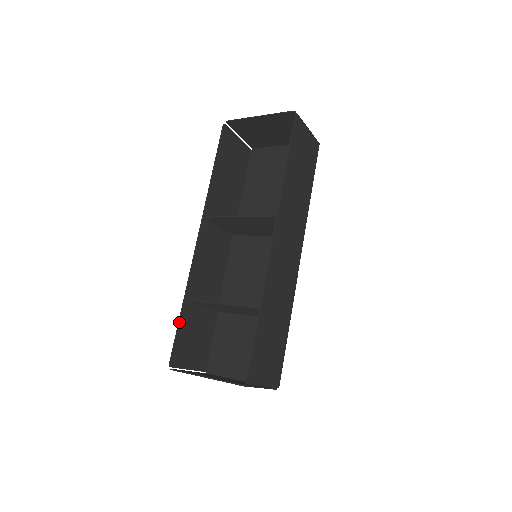
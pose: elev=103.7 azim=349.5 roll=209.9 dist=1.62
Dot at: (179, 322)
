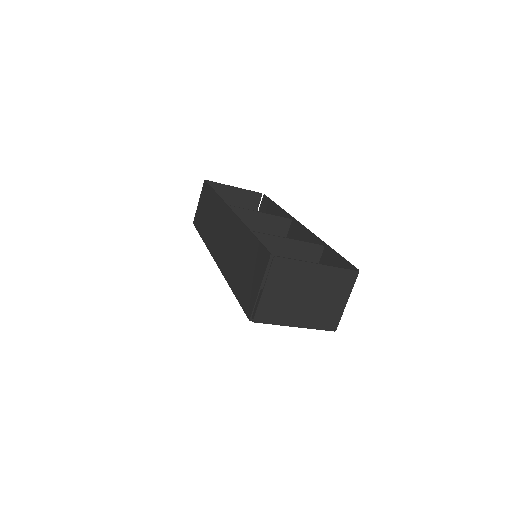
Dot at: (255, 237)
